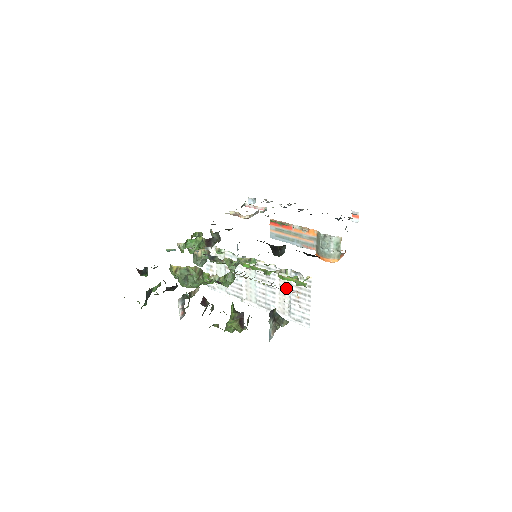
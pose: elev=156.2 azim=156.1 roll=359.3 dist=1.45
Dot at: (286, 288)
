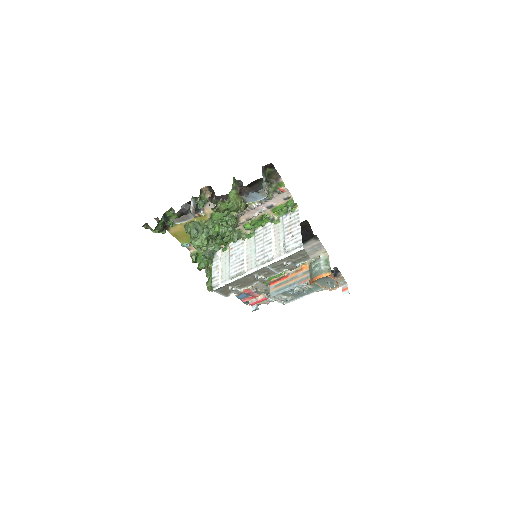
Dot at: (280, 233)
